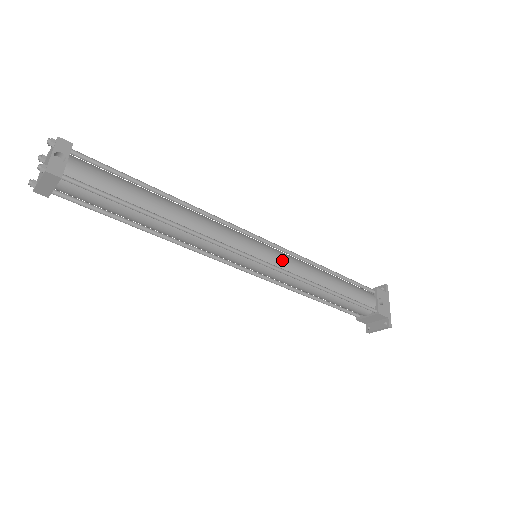
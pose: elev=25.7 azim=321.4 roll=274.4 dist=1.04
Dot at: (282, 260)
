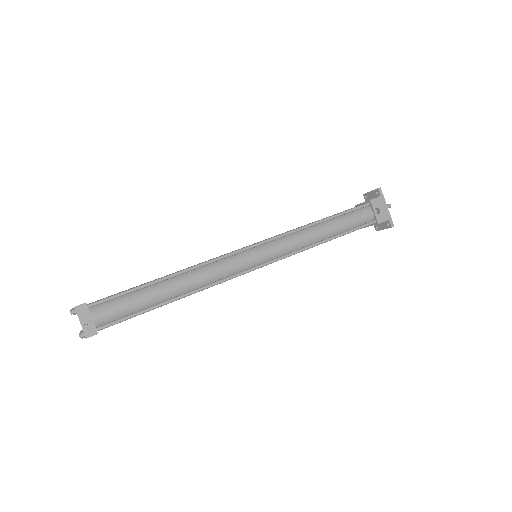
Dot at: (277, 250)
